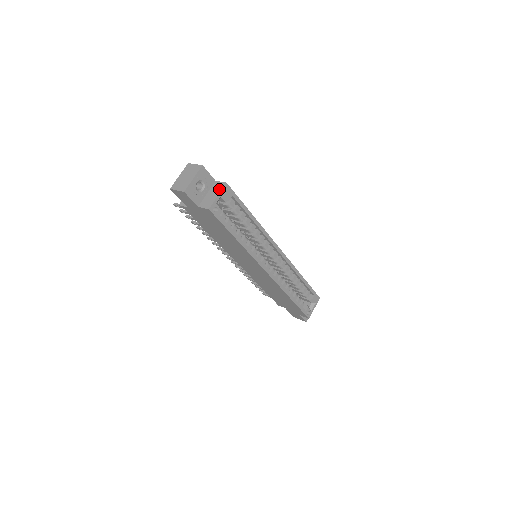
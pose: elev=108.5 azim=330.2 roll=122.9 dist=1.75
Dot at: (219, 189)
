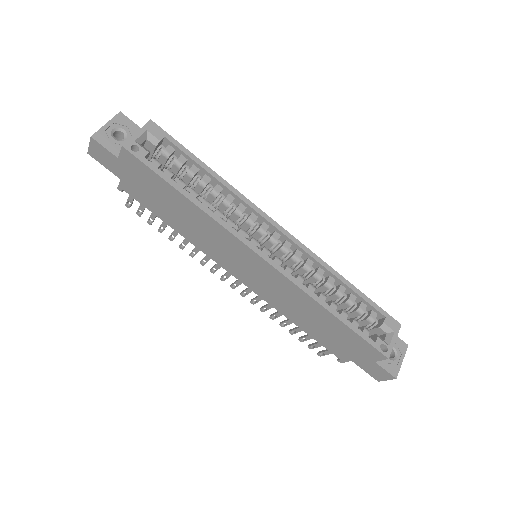
Dot at: (141, 129)
